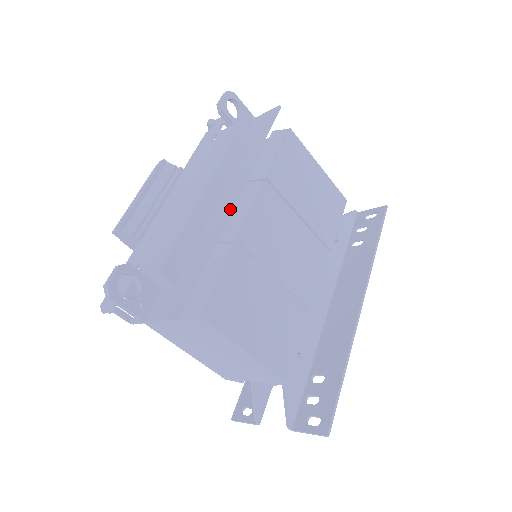
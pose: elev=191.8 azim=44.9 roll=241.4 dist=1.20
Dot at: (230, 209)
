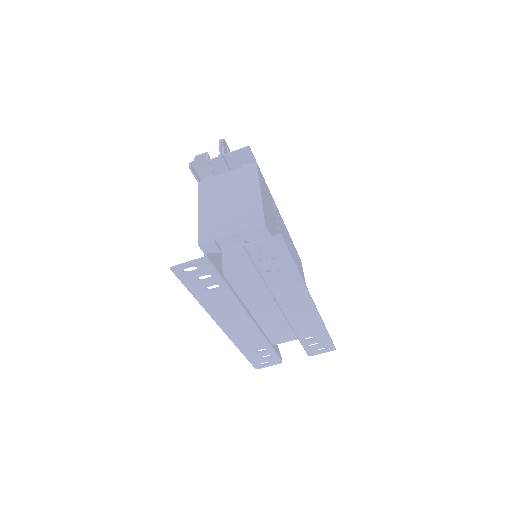
Dot at: occluded
